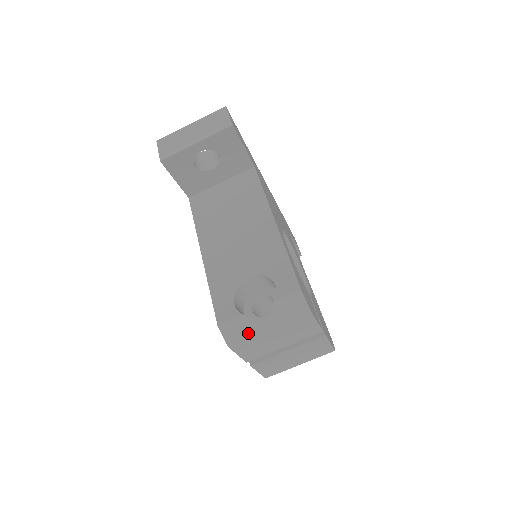
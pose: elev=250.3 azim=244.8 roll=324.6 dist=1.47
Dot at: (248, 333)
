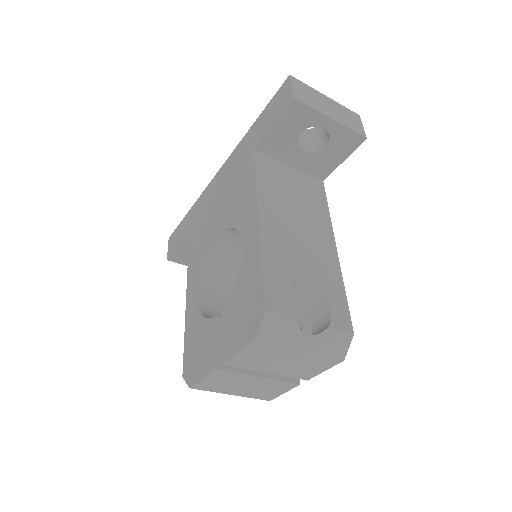
Dot at: (283, 340)
